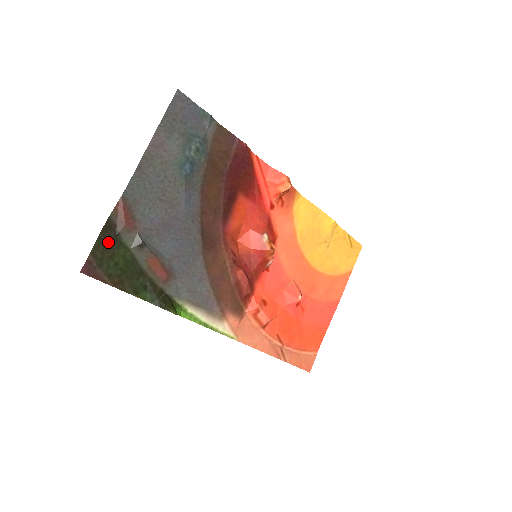
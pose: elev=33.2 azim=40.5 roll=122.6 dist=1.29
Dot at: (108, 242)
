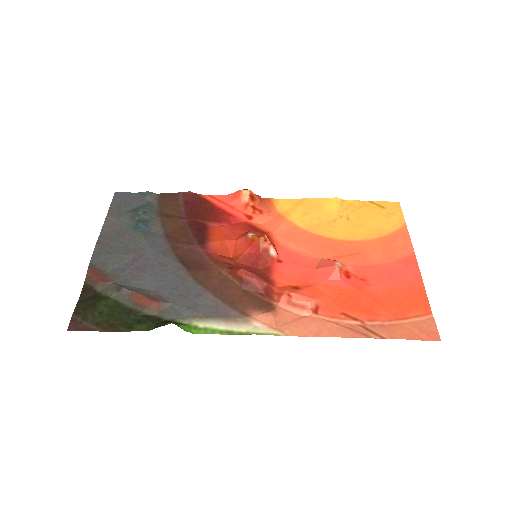
Dot at: (89, 301)
